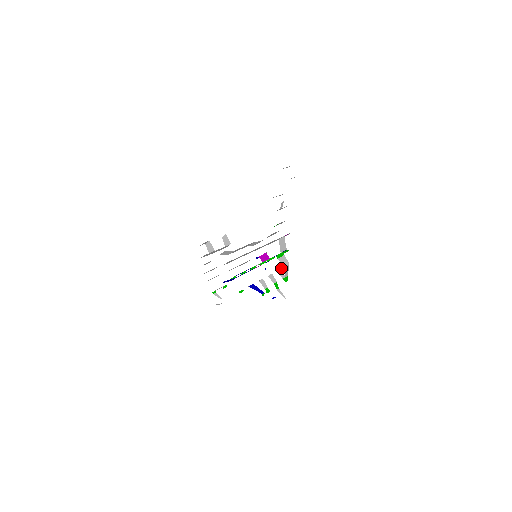
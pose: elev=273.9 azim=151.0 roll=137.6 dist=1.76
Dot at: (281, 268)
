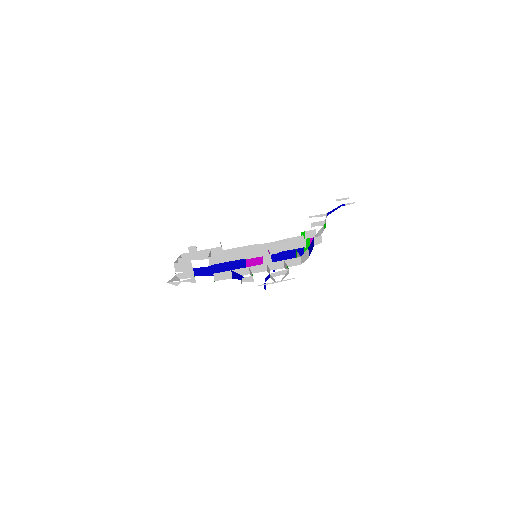
Dot at: (293, 265)
